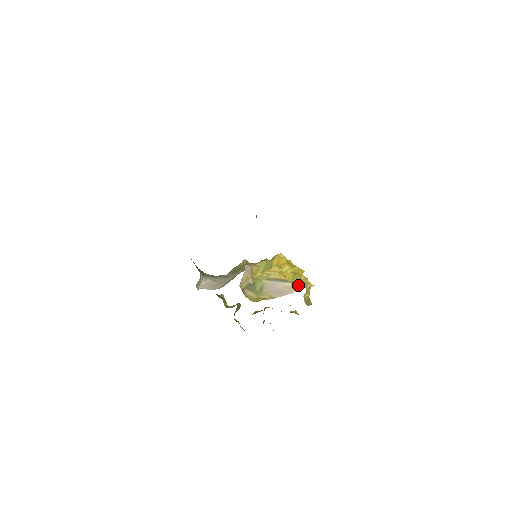
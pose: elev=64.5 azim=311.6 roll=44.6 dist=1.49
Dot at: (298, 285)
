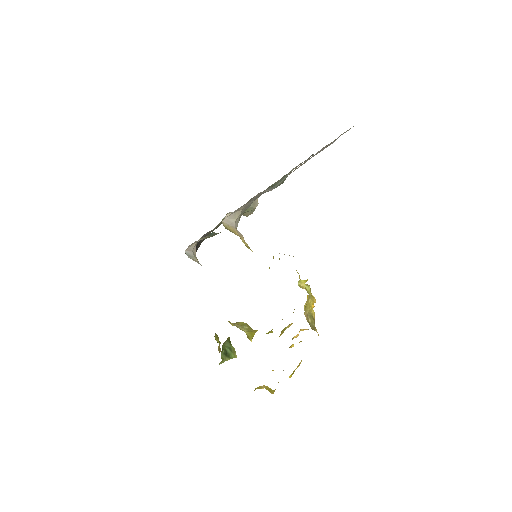
Dot at: occluded
